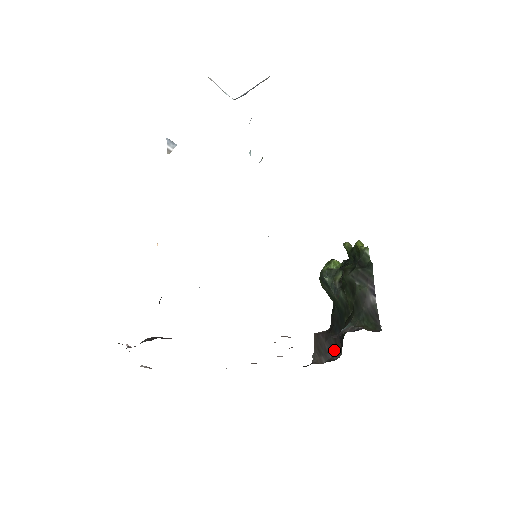
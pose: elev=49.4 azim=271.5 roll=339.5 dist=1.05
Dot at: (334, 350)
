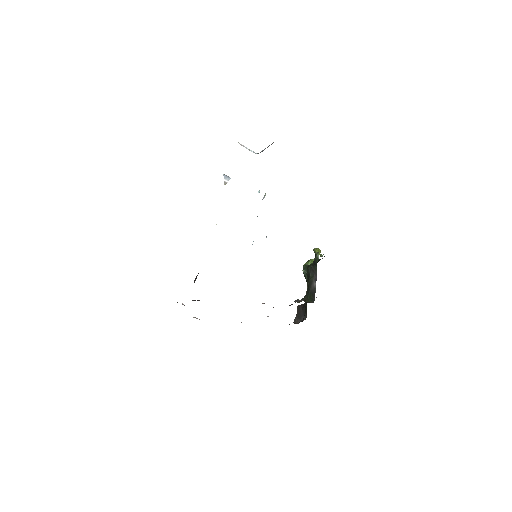
Dot at: (304, 315)
